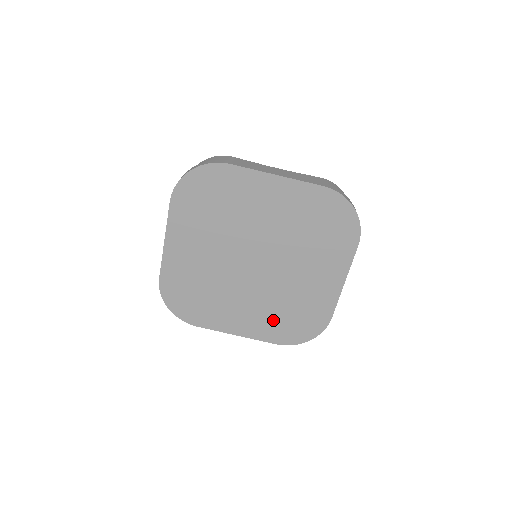
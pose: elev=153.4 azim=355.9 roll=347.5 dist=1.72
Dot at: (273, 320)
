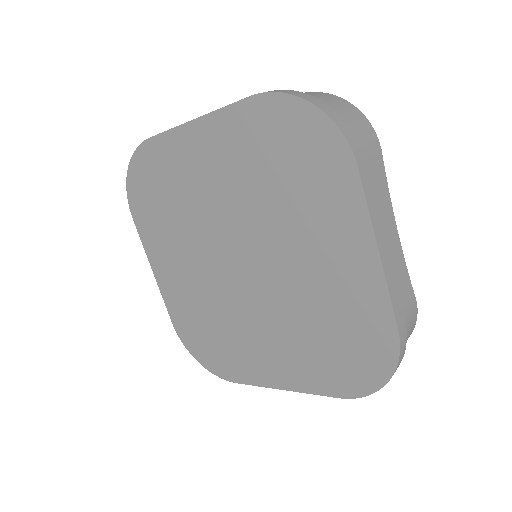
Dot at: (194, 312)
